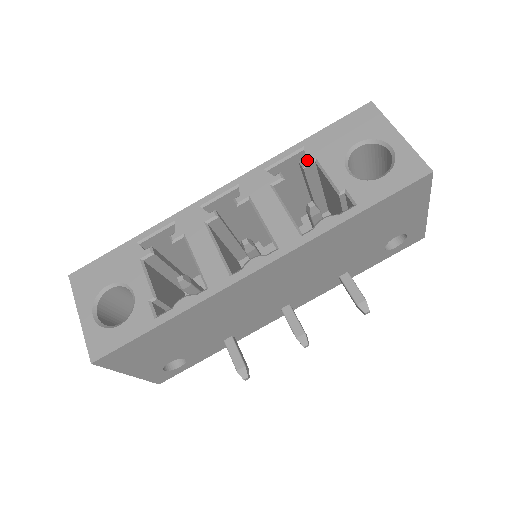
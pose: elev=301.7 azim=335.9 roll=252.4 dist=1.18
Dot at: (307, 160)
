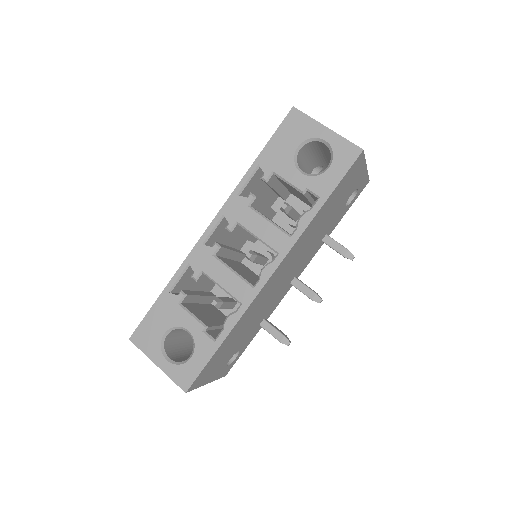
Dot at: (266, 175)
